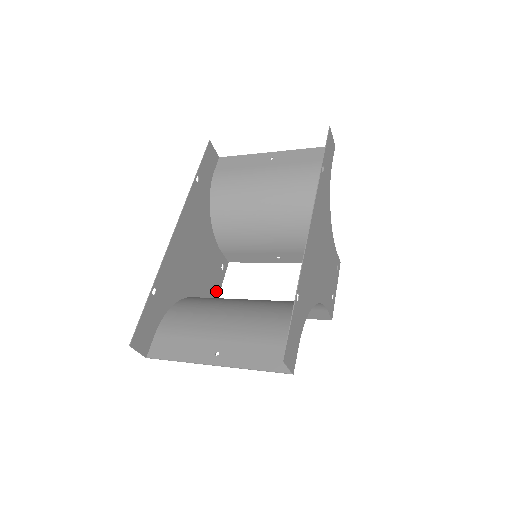
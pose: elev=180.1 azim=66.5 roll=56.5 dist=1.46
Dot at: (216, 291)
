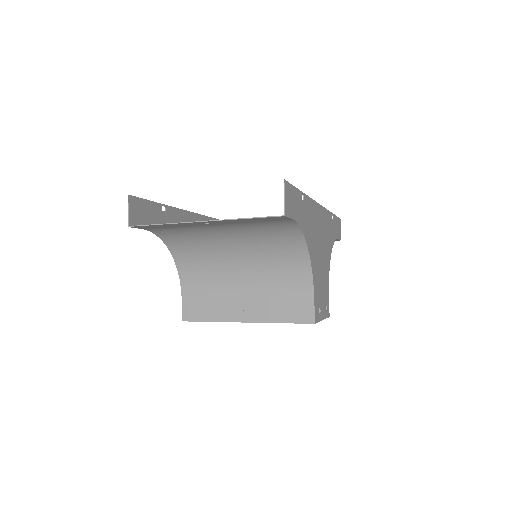
Dot at: occluded
